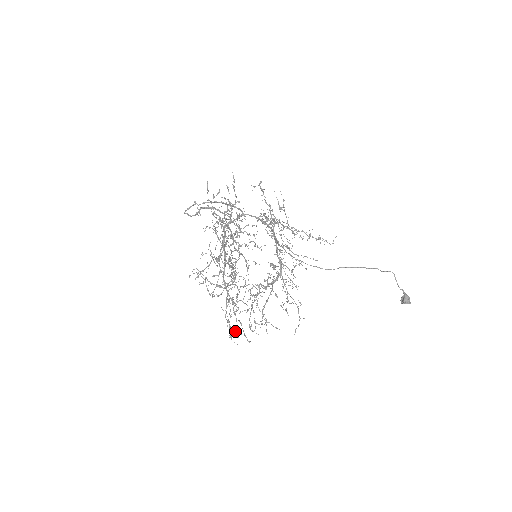
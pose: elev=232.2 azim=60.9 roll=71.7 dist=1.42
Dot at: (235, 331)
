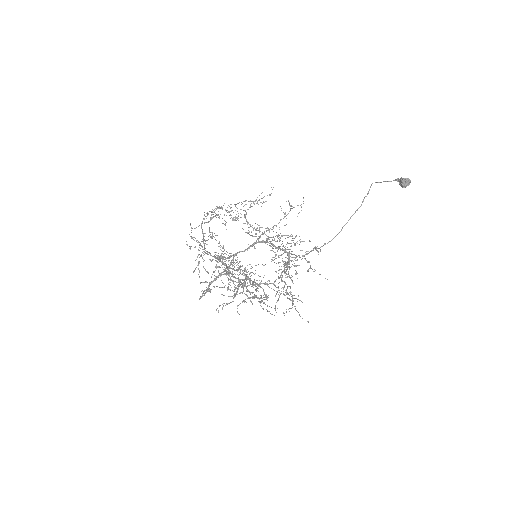
Dot at: occluded
